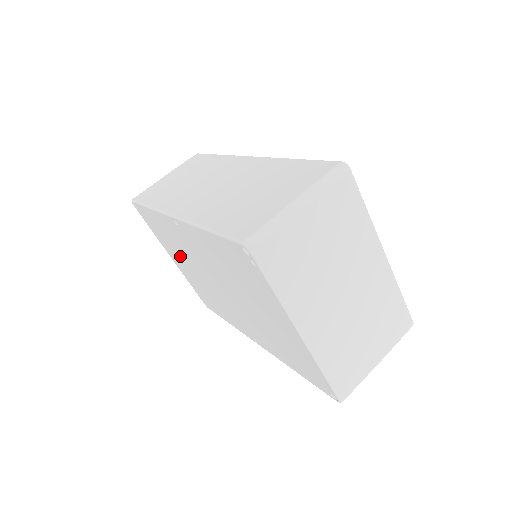
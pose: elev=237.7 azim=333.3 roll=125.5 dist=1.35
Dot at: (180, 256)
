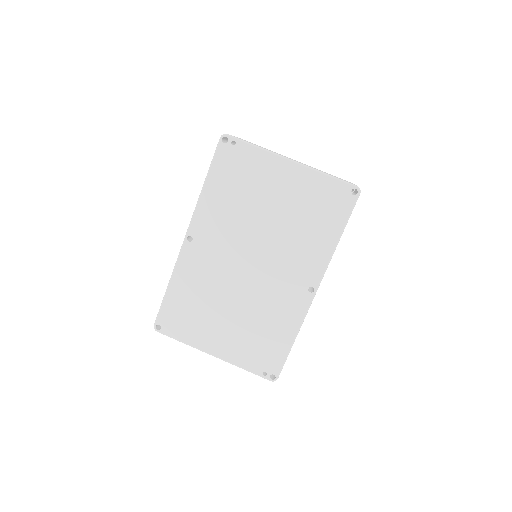
Dot at: (215, 312)
